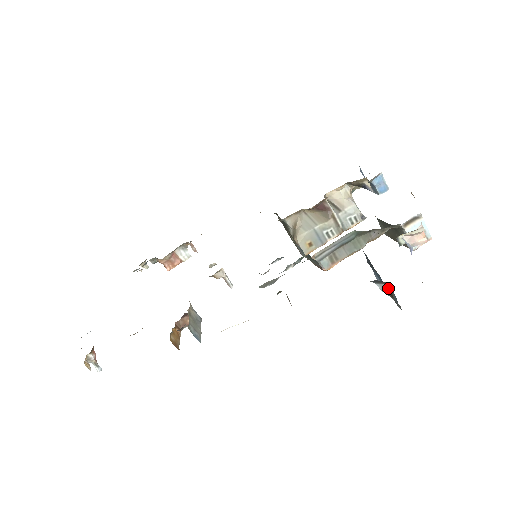
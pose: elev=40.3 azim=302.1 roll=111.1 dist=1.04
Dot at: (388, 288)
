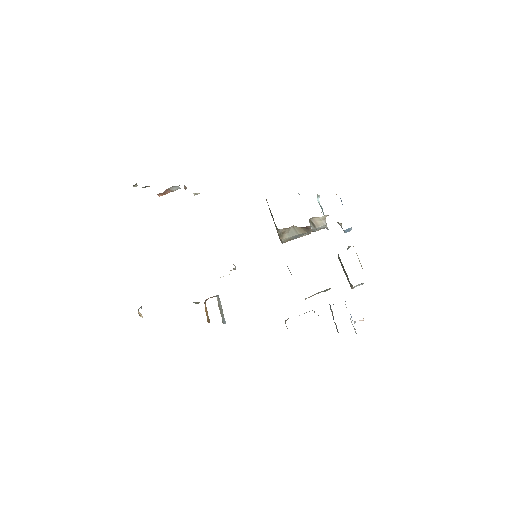
Dot at: occluded
